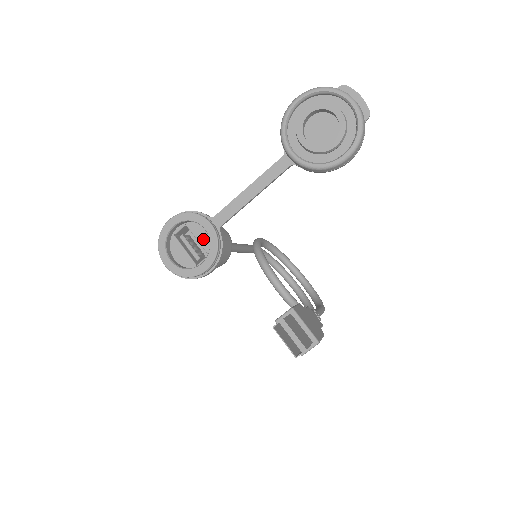
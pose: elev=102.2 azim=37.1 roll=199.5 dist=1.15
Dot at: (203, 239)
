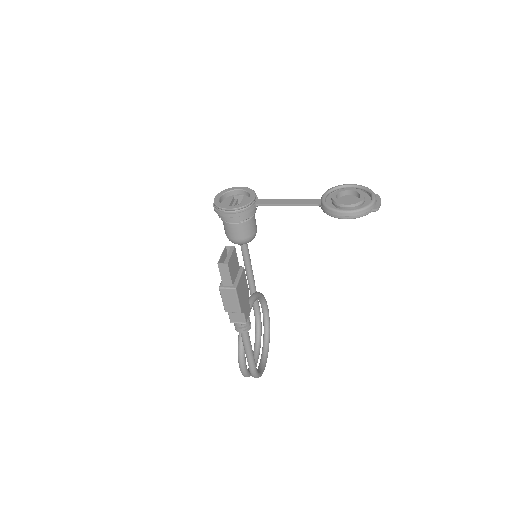
Dot at: occluded
